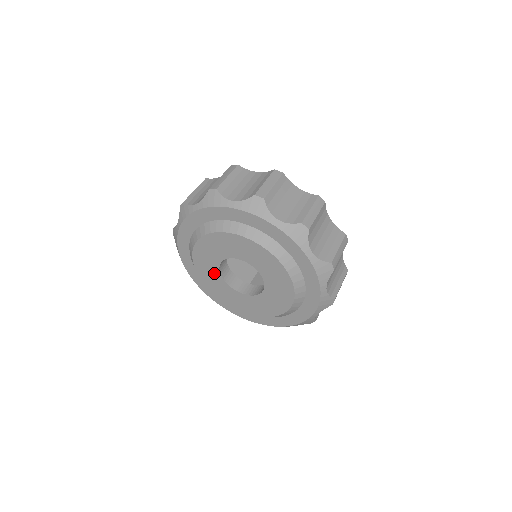
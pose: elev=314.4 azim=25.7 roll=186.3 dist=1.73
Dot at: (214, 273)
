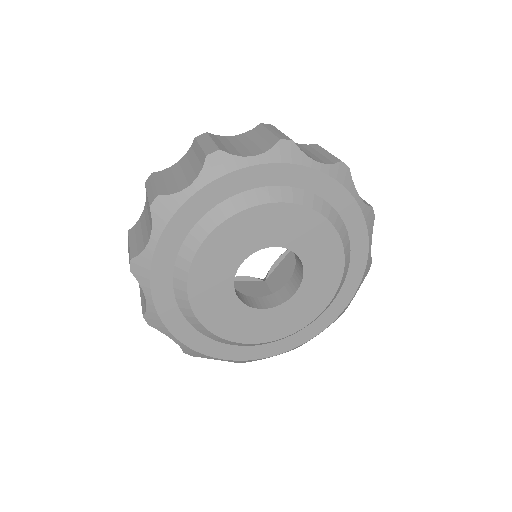
Dot at: (235, 311)
